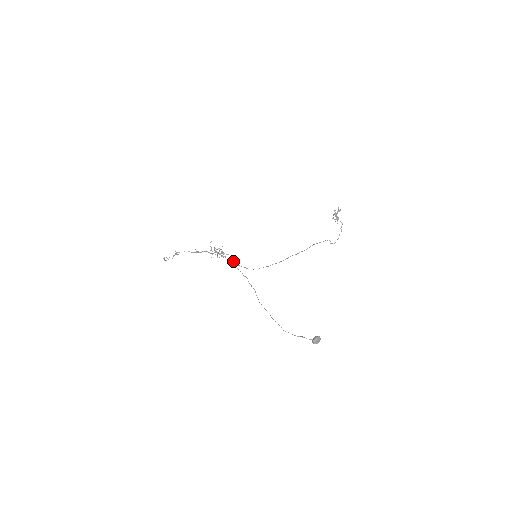
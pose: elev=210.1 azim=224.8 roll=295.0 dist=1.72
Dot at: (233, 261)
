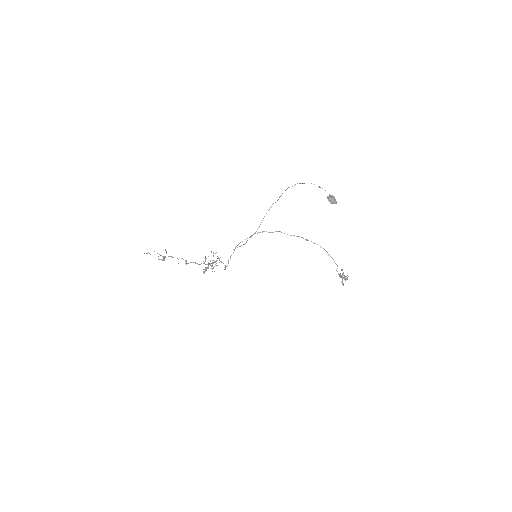
Dot at: (224, 269)
